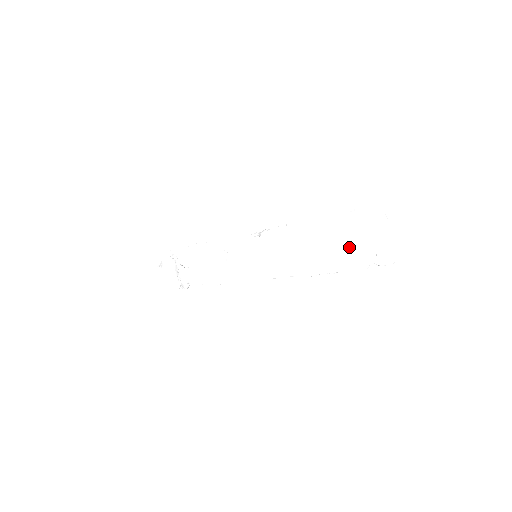
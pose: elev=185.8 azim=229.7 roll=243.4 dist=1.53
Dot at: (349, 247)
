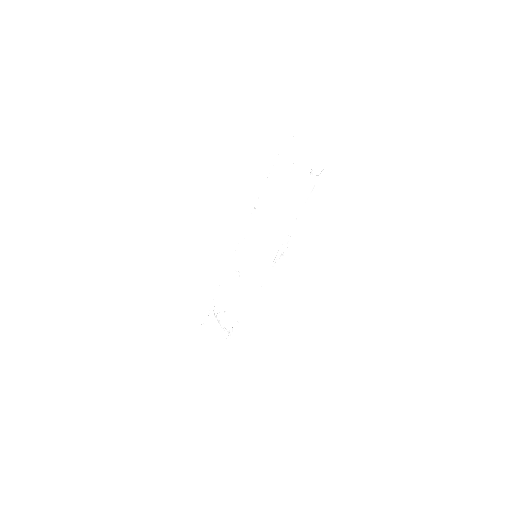
Dot at: (294, 182)
